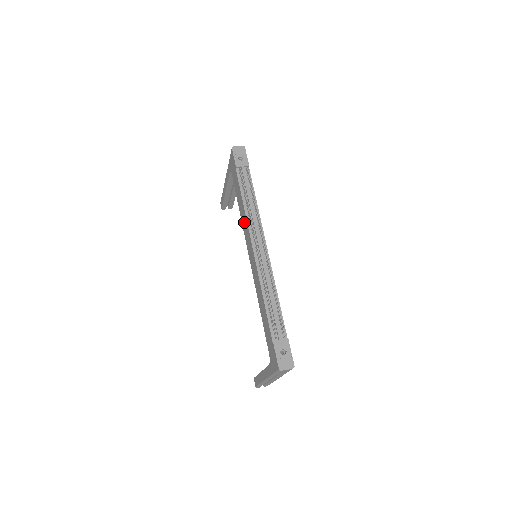
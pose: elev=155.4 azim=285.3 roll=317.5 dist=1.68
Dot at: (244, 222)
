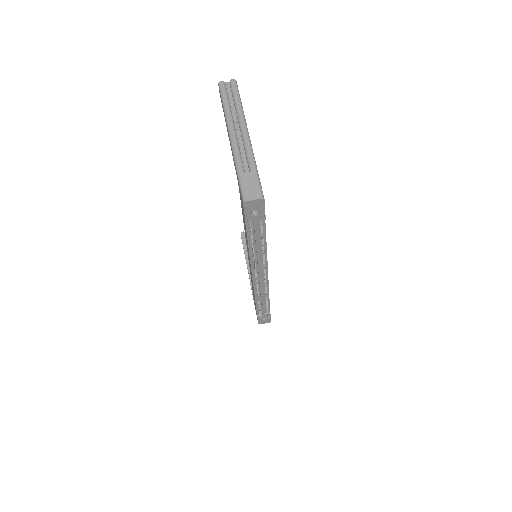
Dot at: occluded
